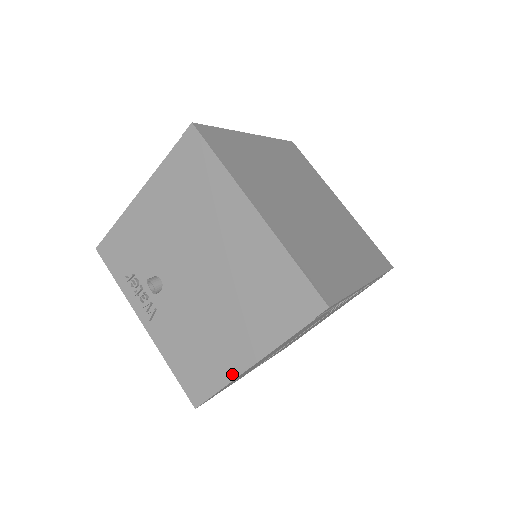
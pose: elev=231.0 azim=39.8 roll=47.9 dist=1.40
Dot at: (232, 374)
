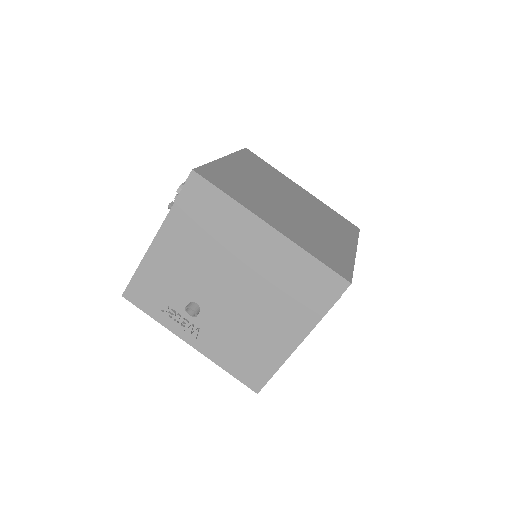
Dot at: (283, 357)
